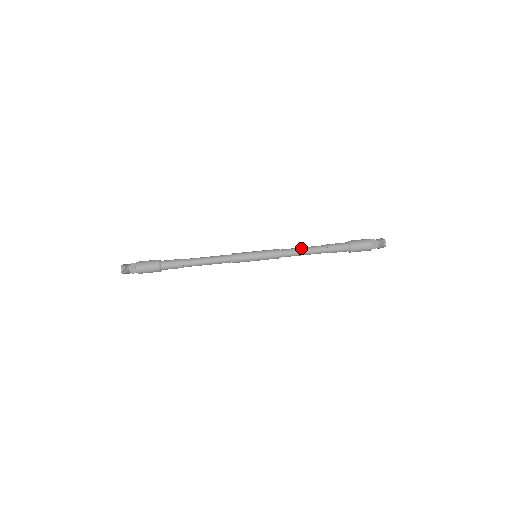
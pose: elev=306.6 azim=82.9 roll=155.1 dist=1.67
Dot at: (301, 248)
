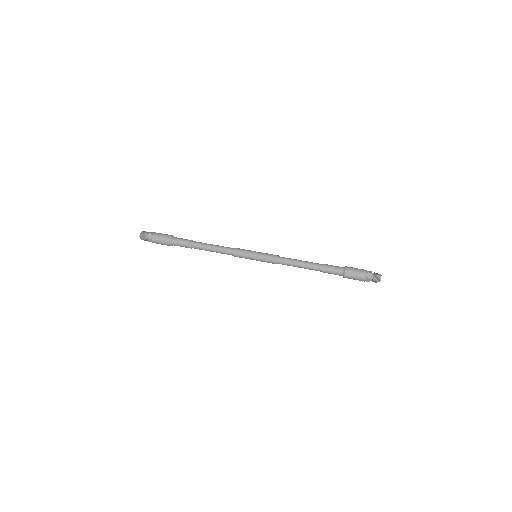
Dot at: occluded
